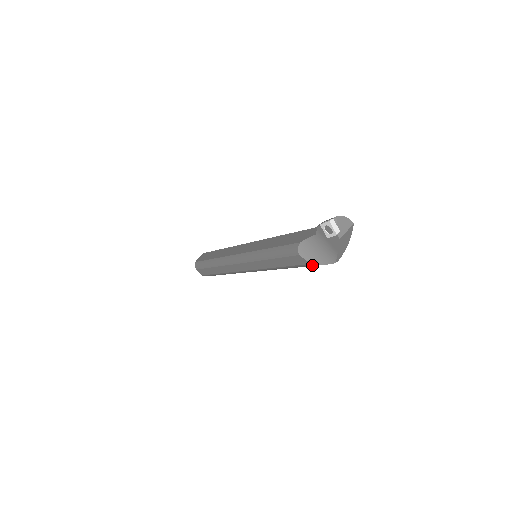
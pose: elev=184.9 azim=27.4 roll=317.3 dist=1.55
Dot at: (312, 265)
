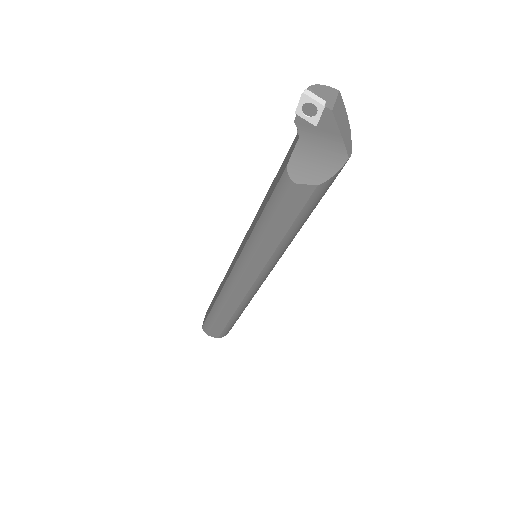
Dot at: (321, 188)
